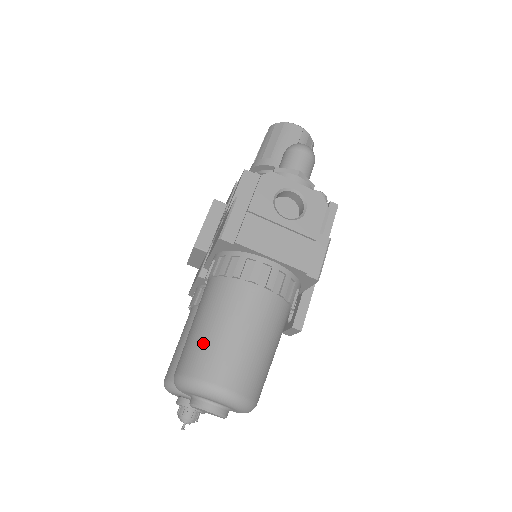
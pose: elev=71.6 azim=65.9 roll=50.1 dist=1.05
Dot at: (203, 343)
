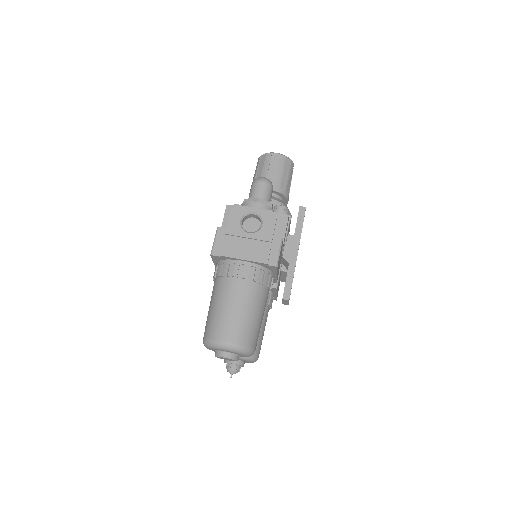
Dot at: (212, 318)
